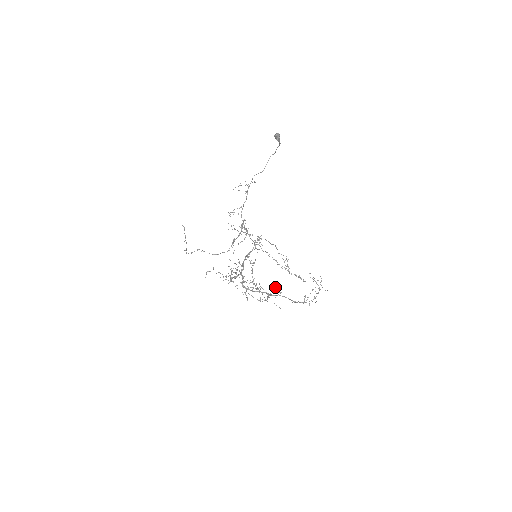
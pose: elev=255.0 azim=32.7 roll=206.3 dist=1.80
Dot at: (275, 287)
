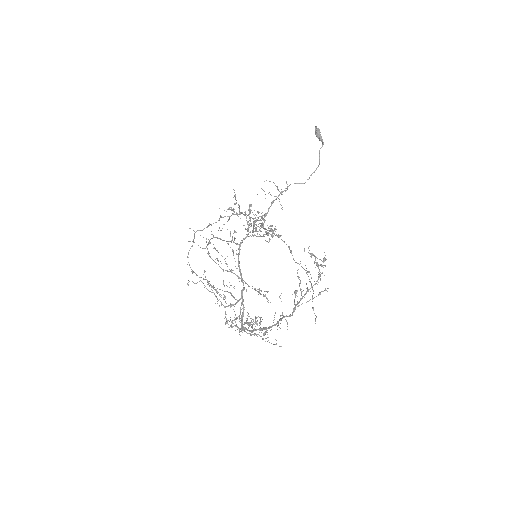
Dot at: occluded
